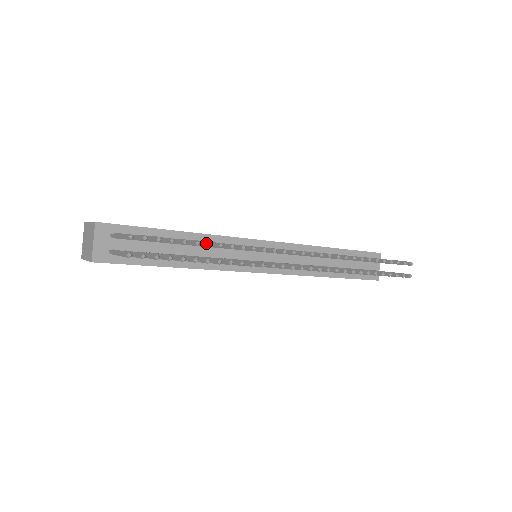
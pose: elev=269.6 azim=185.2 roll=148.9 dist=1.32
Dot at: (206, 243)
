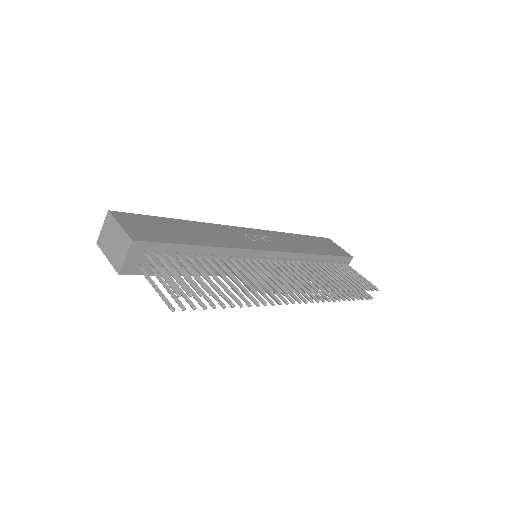
Dot at: (236, 291)
